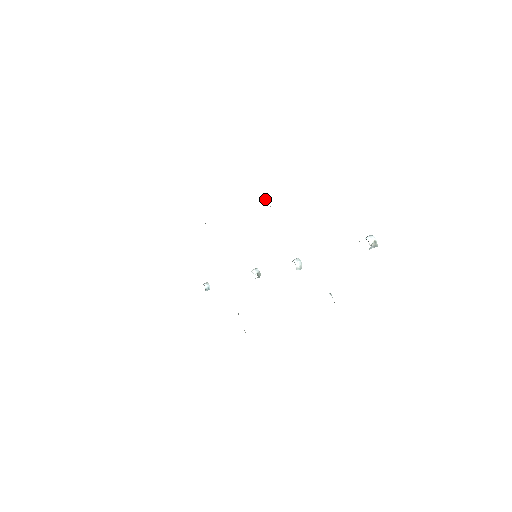
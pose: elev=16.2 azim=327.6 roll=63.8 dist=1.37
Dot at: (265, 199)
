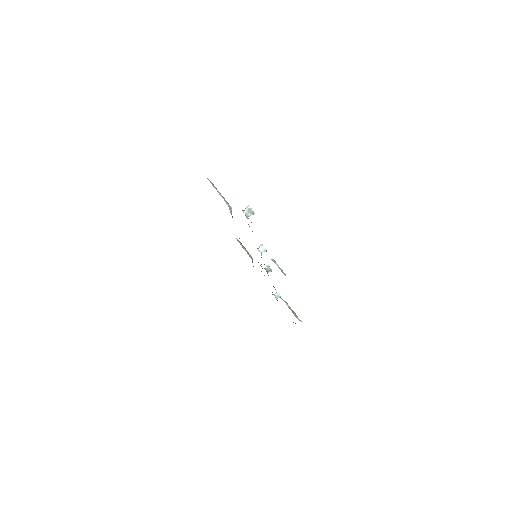
Dot at: occluded
